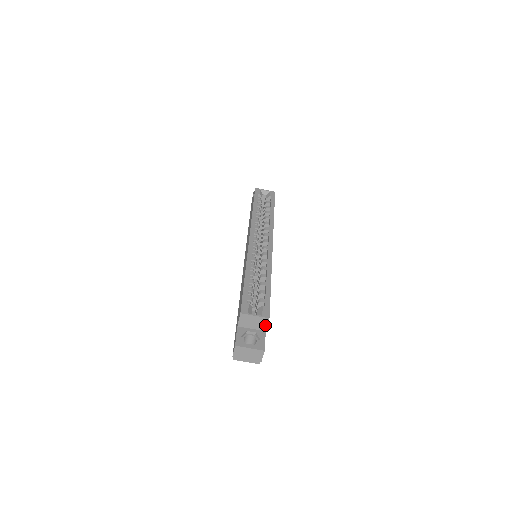
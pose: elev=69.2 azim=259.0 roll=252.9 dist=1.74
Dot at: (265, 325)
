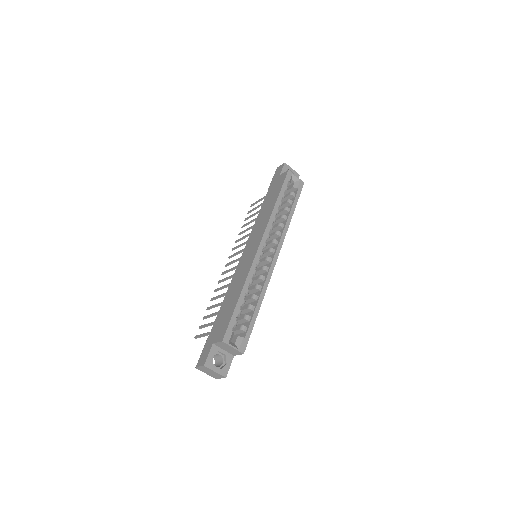
Dot at: (237, 354)
